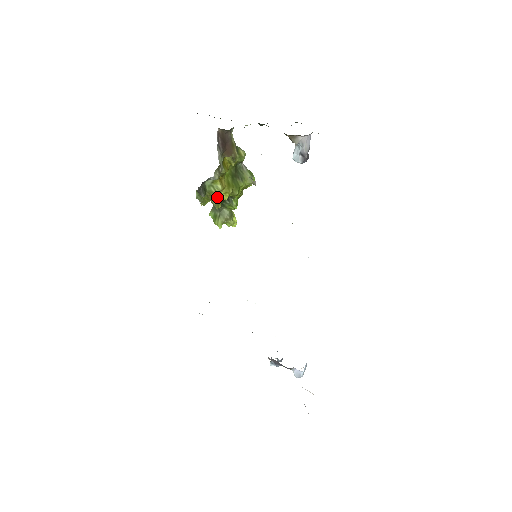
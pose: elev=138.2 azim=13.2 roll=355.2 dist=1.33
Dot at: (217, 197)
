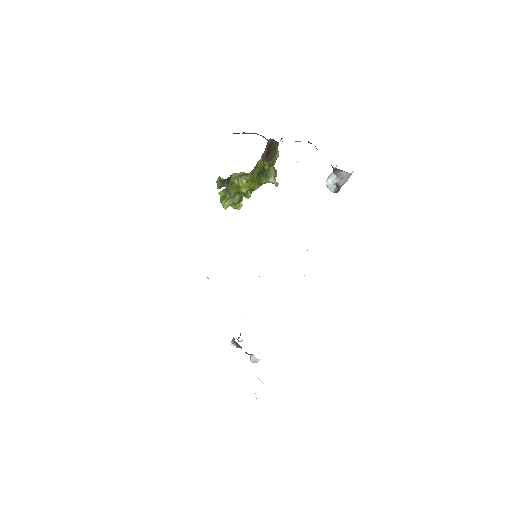
Dot at: (237, 188)
